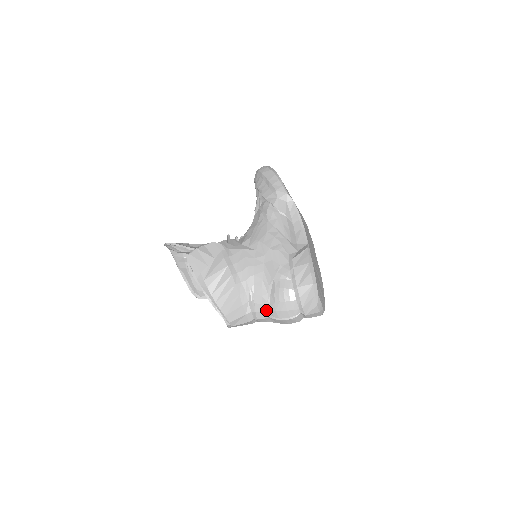
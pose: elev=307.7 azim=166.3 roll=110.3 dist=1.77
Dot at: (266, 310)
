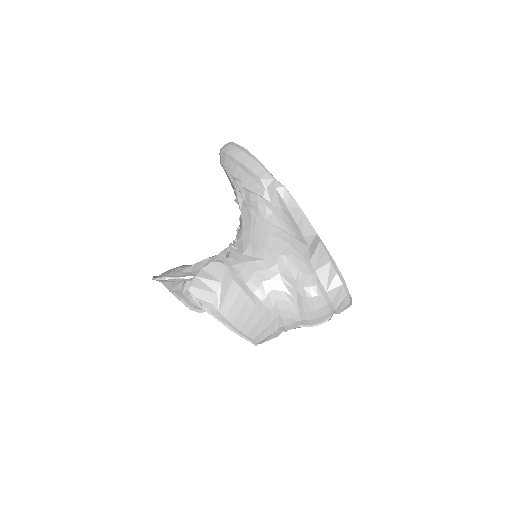
Dot at: (296, 321)
